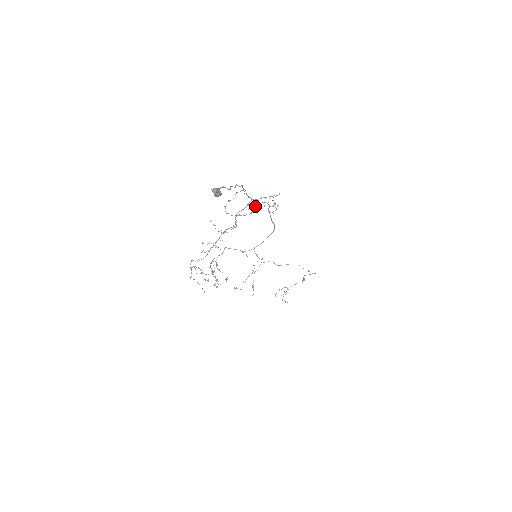
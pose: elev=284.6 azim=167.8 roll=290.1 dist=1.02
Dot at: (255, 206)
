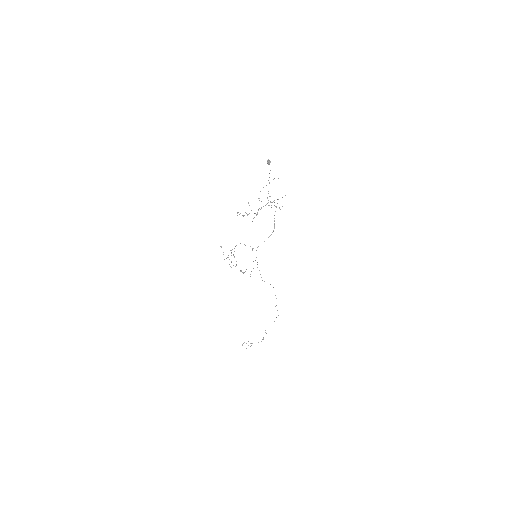
Dot at: occluded
